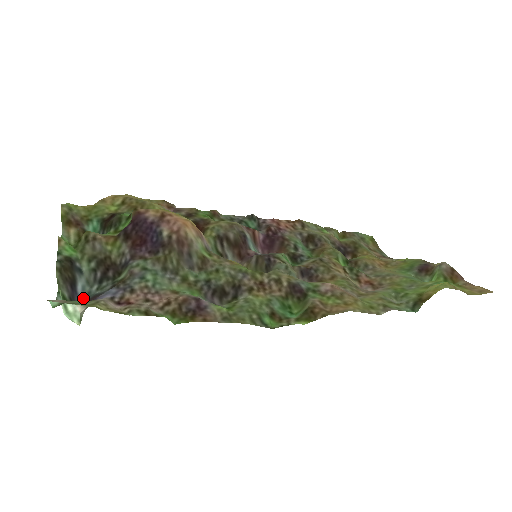
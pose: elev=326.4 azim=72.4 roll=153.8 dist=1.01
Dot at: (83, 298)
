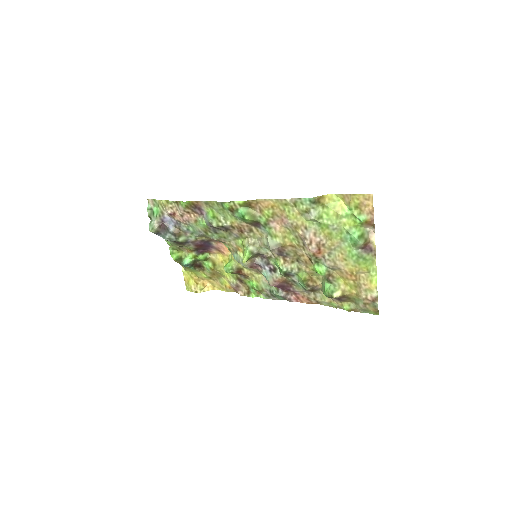
Dot at: (160, 235)
